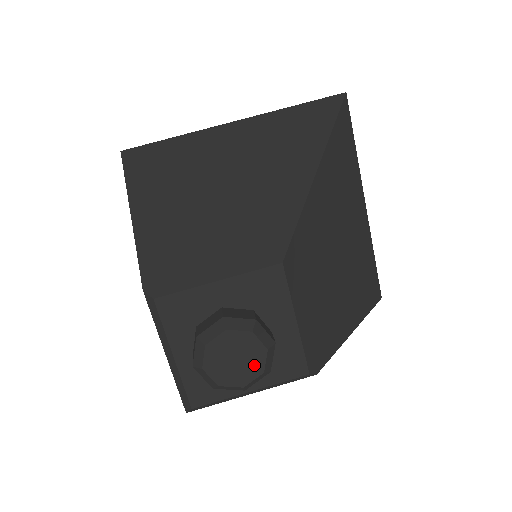
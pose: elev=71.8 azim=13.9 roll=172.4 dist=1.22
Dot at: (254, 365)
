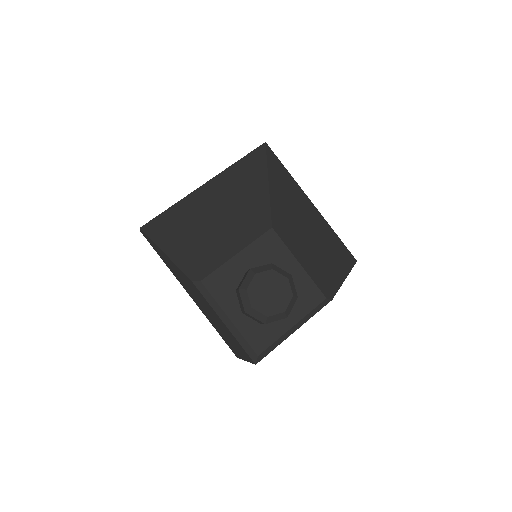
Dot at: (284, 293)
